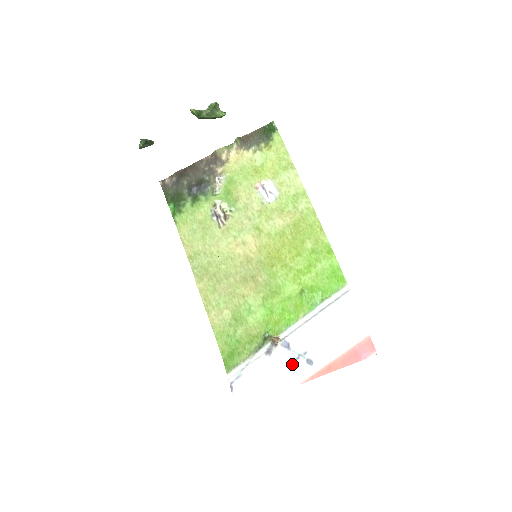
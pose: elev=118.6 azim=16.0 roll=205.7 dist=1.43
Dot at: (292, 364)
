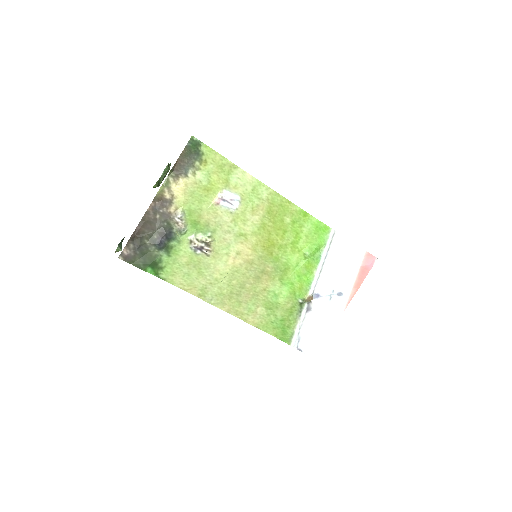
Dot at: (330, 304)
